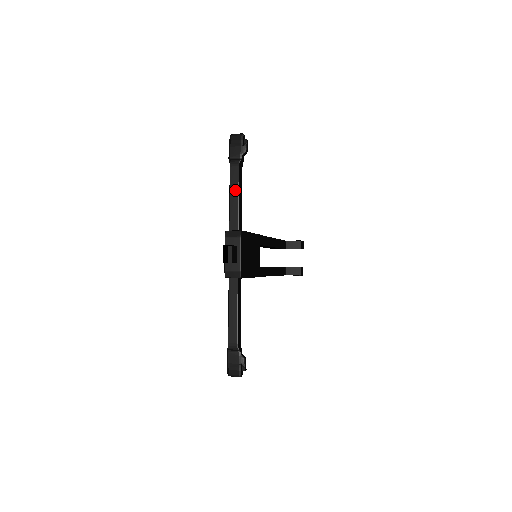
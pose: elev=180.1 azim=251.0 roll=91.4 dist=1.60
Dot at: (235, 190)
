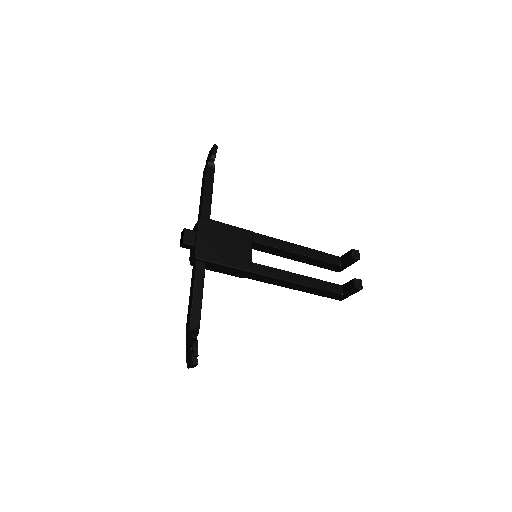
Dot at: (203, 188)
